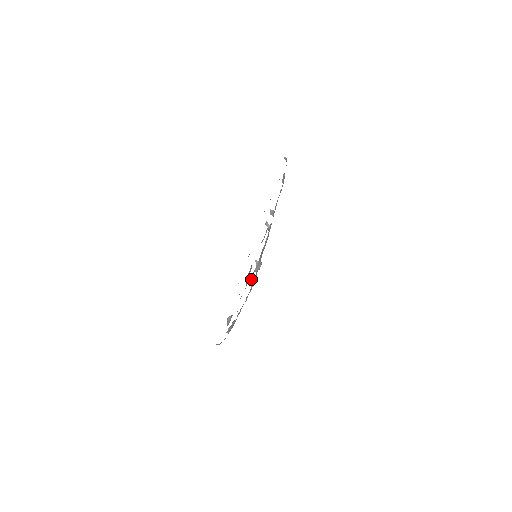
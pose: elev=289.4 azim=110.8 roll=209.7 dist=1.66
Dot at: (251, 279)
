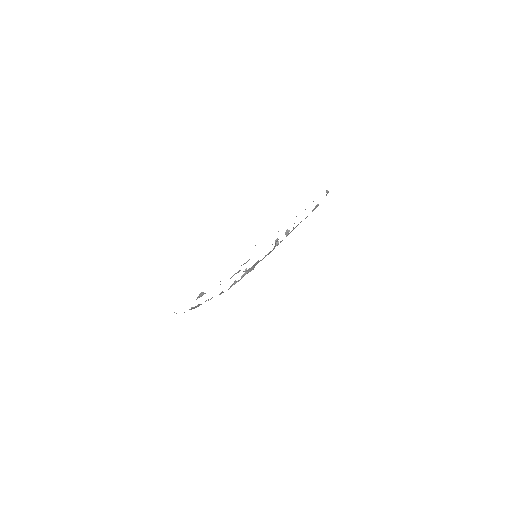
Dot at: occluded
